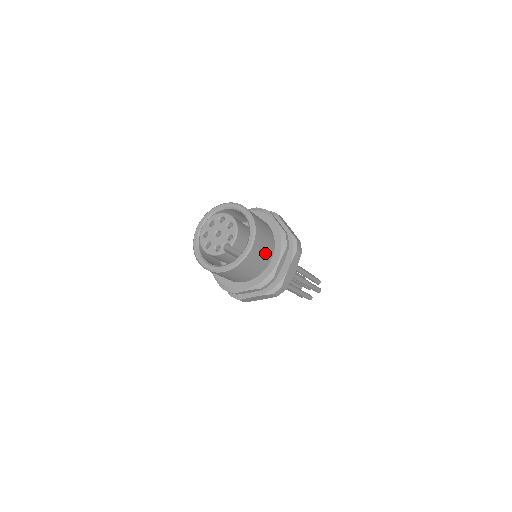
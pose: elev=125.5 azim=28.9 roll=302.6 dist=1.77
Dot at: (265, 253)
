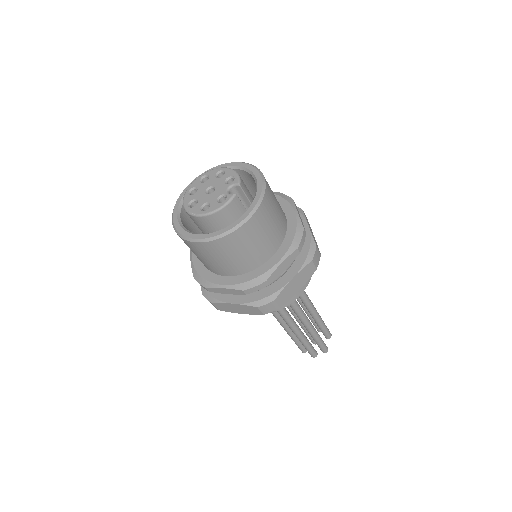
Dot at: (277, 201)
